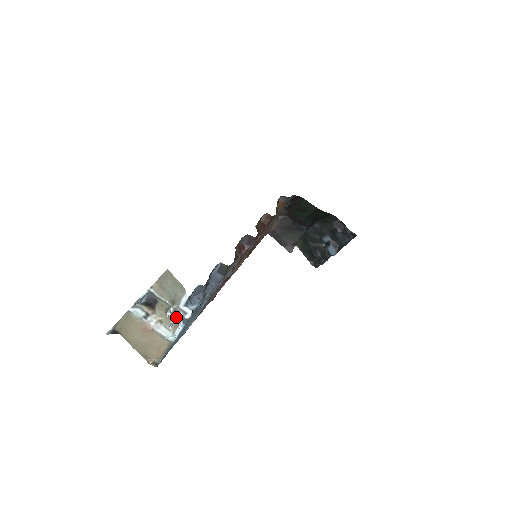
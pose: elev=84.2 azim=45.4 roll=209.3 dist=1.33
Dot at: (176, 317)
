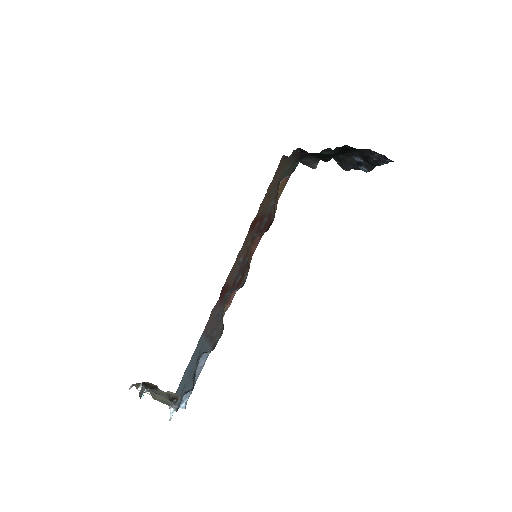
Dot at: (173, 410)
